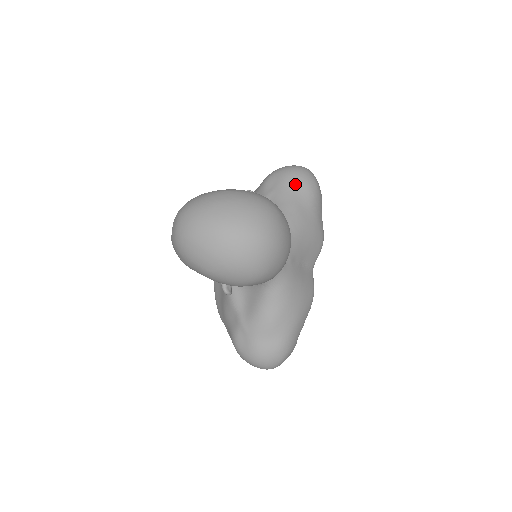
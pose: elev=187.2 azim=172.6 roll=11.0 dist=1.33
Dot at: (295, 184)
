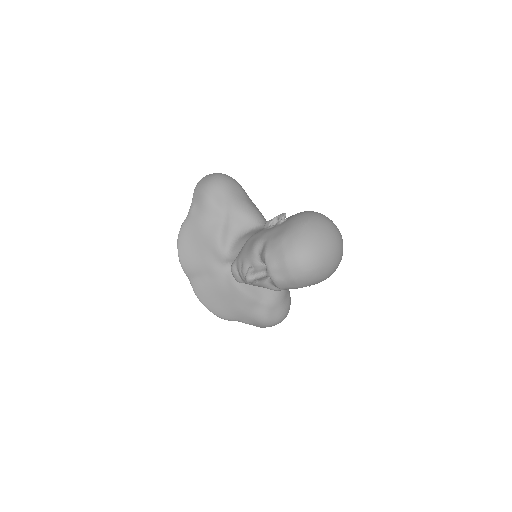
Dot at: (235, 190)
